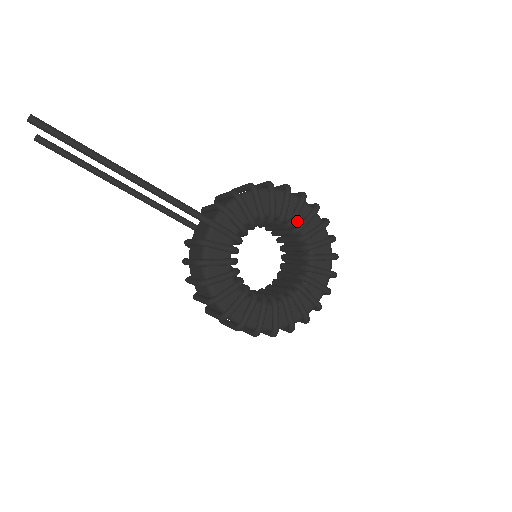
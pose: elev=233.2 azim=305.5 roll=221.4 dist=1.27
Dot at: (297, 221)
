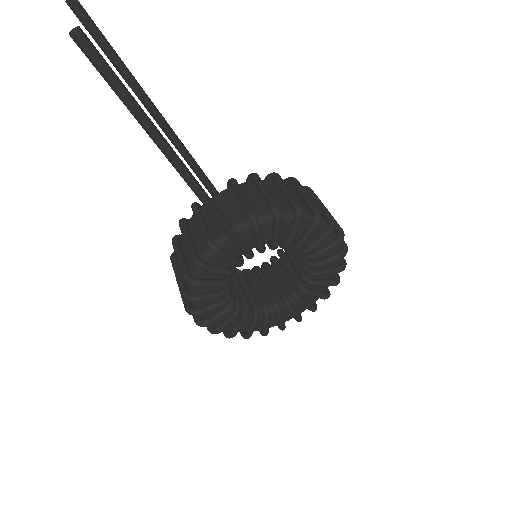
Dot at: occluded
